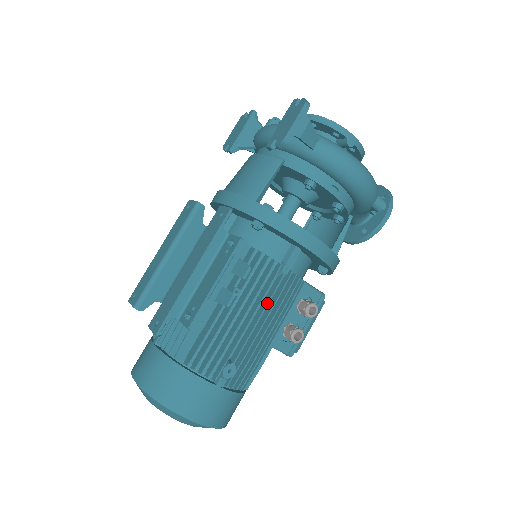
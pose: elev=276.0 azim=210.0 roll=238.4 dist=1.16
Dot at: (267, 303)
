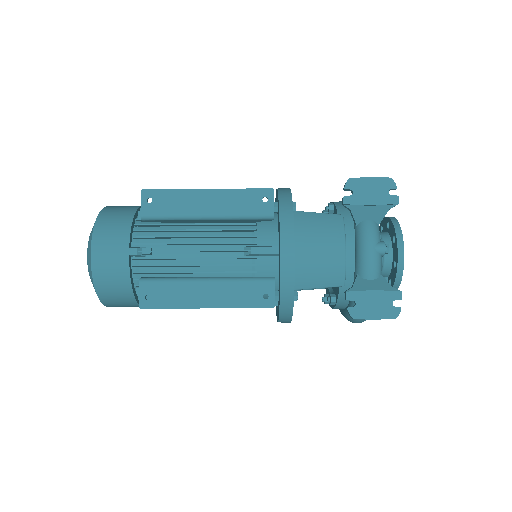
Dot at: occluded
